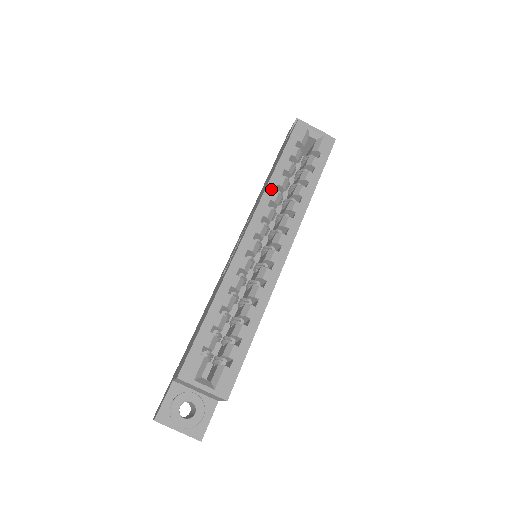
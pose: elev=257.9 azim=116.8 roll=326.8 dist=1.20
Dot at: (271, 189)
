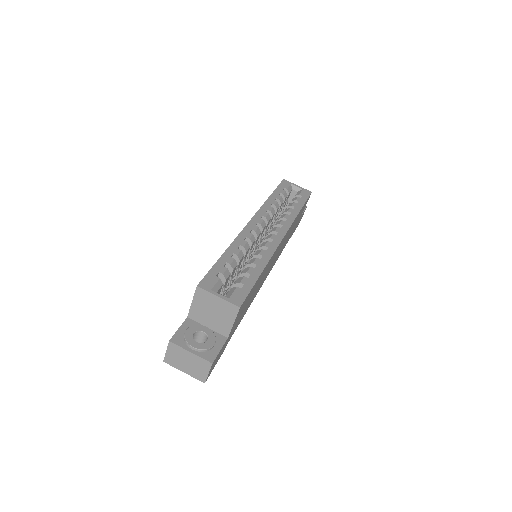
Dot at: (267, 205)
